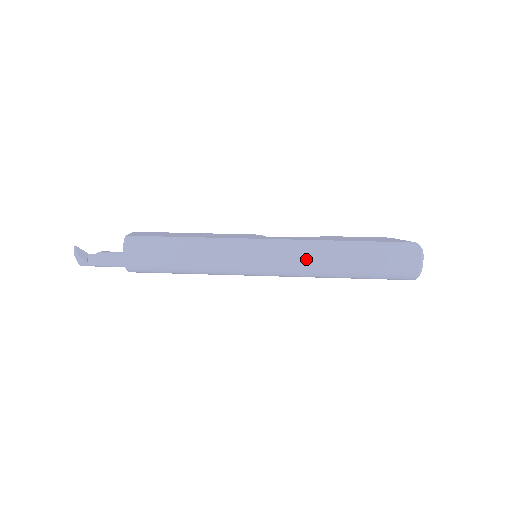
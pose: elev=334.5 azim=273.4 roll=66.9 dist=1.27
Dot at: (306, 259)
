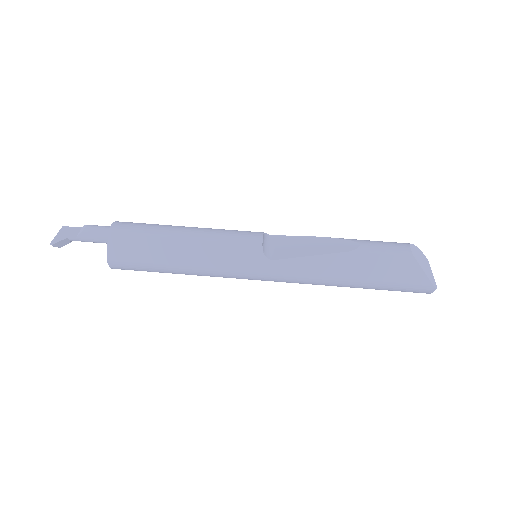
Dot at: occluded
